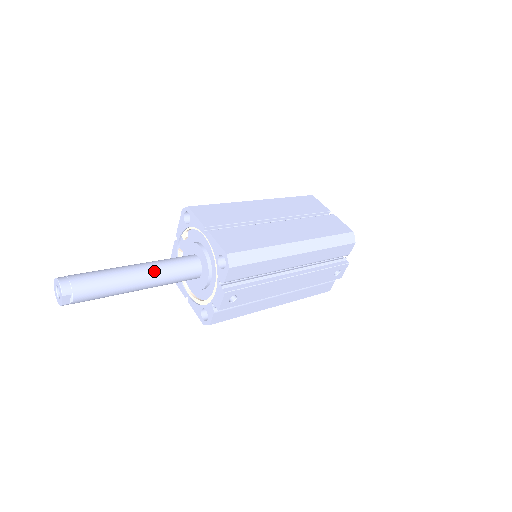
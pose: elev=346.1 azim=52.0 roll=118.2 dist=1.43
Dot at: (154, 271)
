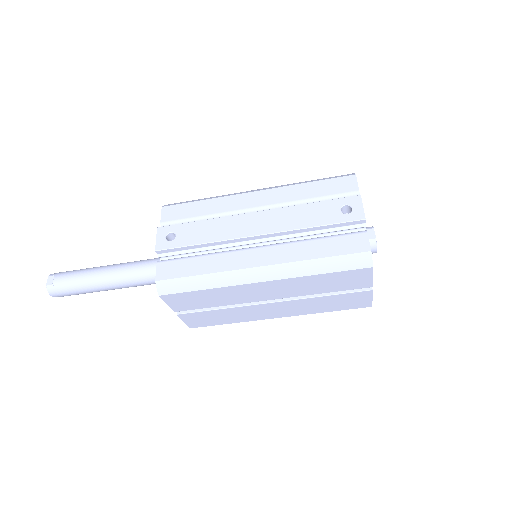
Dot at: (128, 263)
